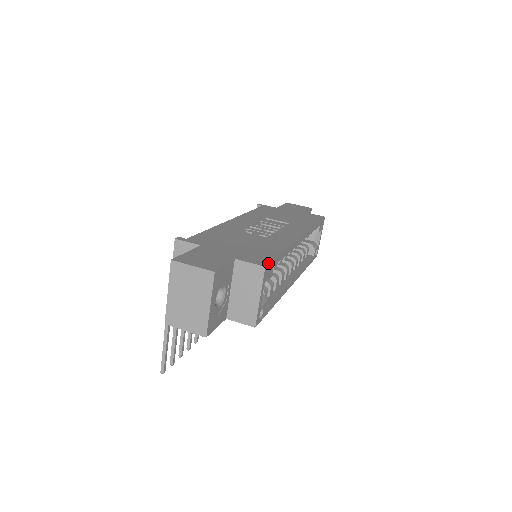
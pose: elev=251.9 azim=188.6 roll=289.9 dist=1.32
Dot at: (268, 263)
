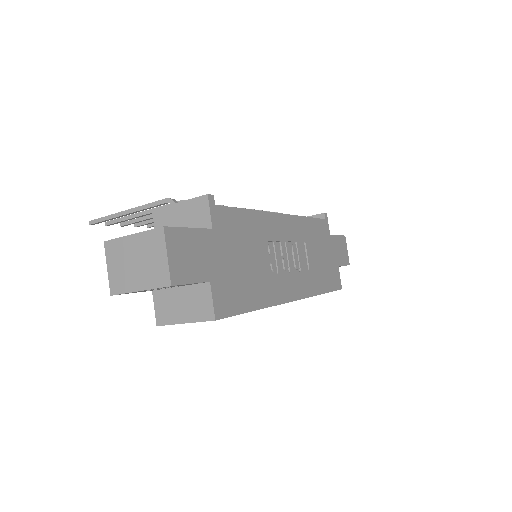
Dot at: (224, 317)
